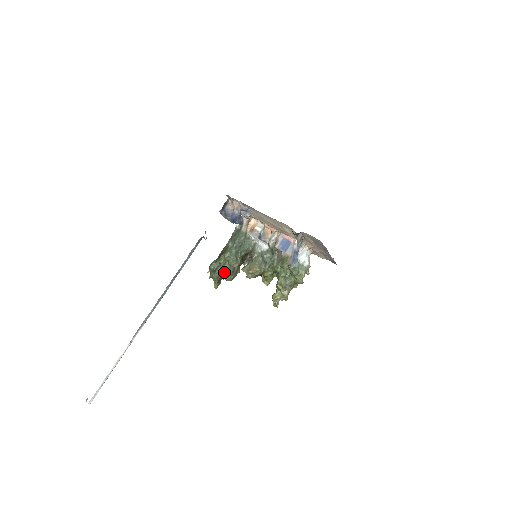
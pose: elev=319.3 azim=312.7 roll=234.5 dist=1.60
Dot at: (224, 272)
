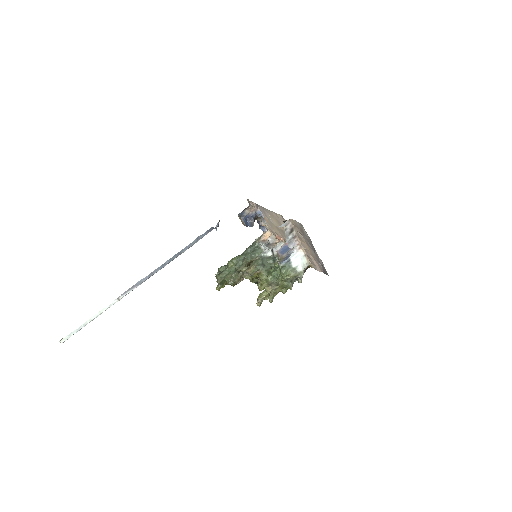
Dot at: (228, 274)
